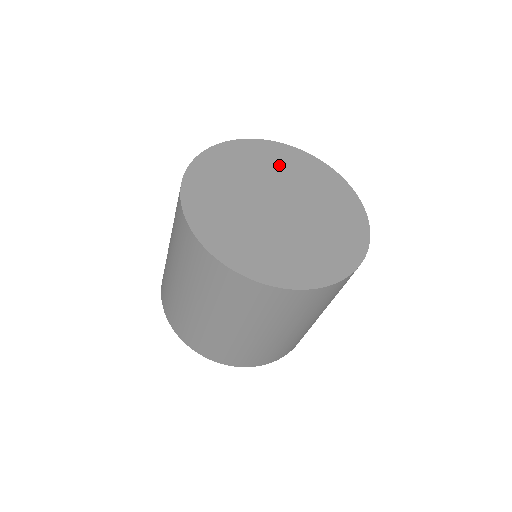
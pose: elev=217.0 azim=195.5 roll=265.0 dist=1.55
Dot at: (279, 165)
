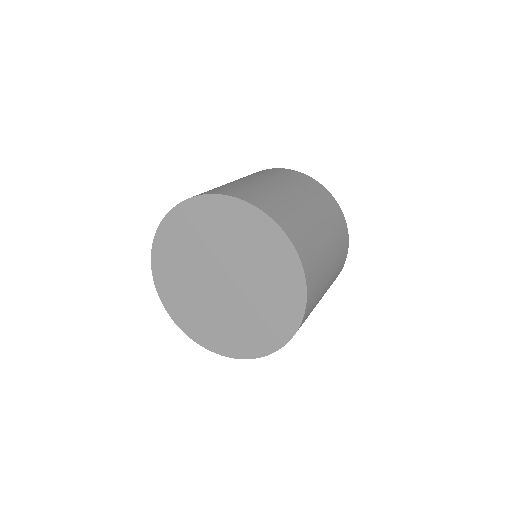
Dot at: (237, 235)
